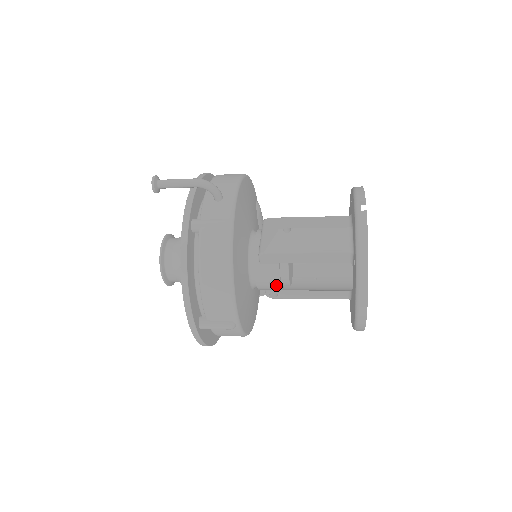
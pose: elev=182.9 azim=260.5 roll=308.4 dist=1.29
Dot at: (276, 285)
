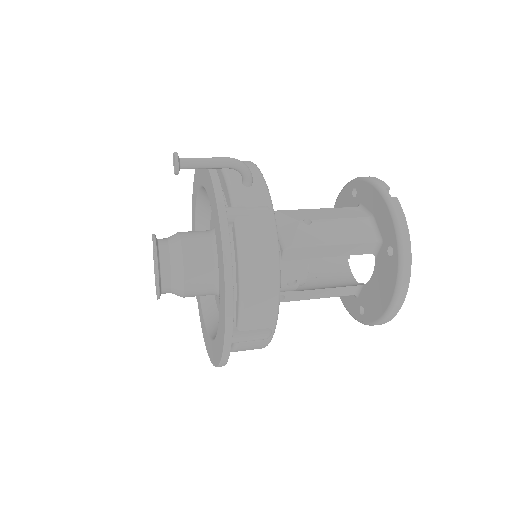
Dot at: (294, 285)
